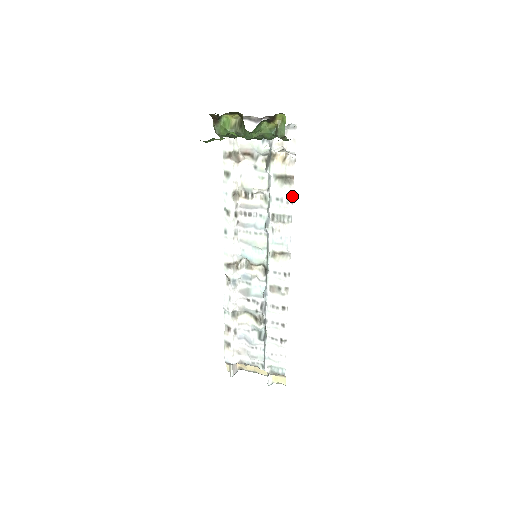
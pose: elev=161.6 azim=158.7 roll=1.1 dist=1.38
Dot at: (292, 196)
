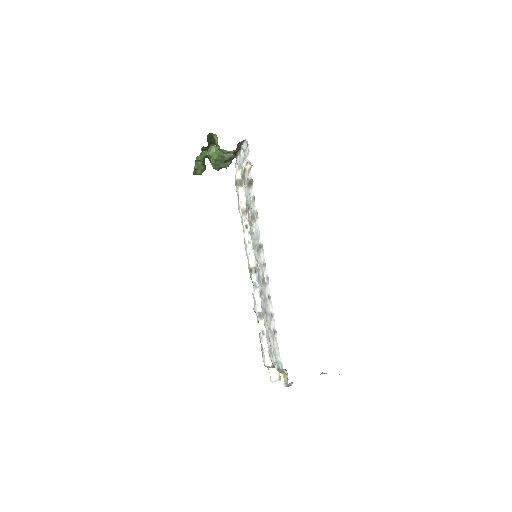
Dot at: occluded
